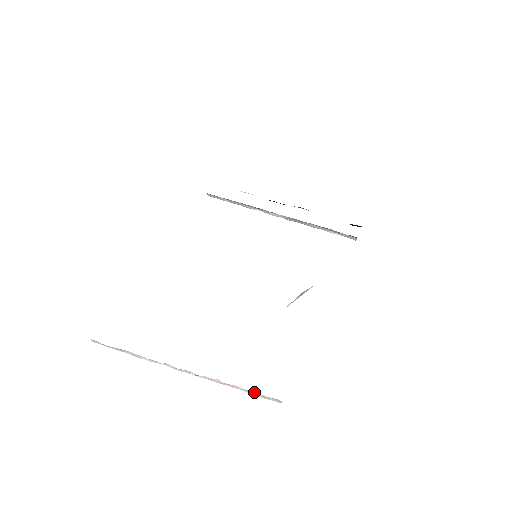
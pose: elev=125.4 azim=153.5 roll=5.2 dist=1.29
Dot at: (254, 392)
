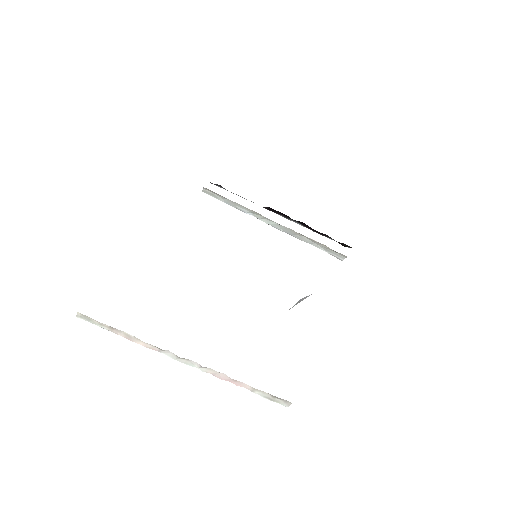
Dot at: (262, 391)
